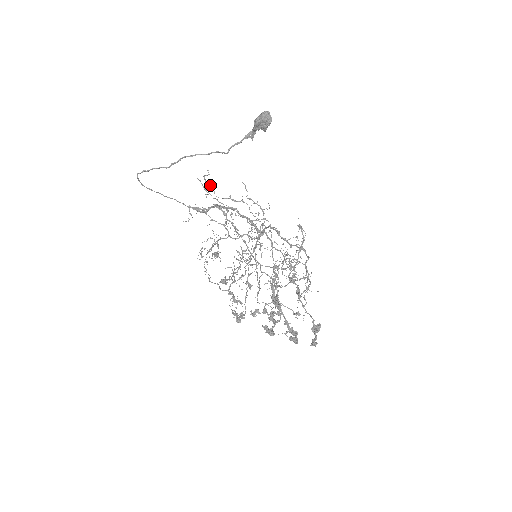
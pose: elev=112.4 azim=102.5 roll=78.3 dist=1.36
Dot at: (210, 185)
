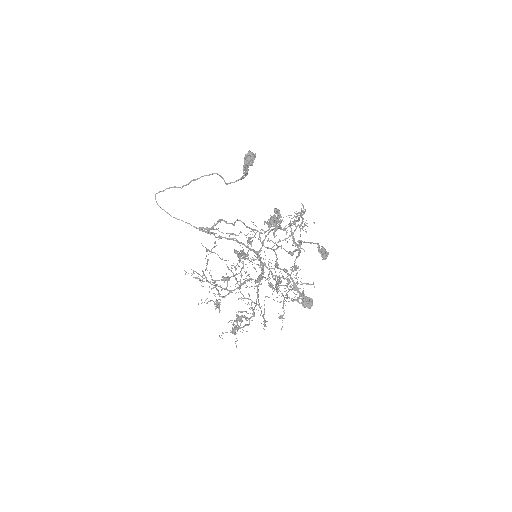
Dot at: occluded
